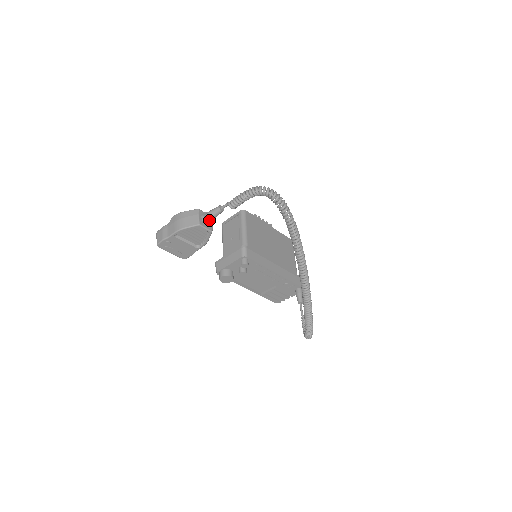
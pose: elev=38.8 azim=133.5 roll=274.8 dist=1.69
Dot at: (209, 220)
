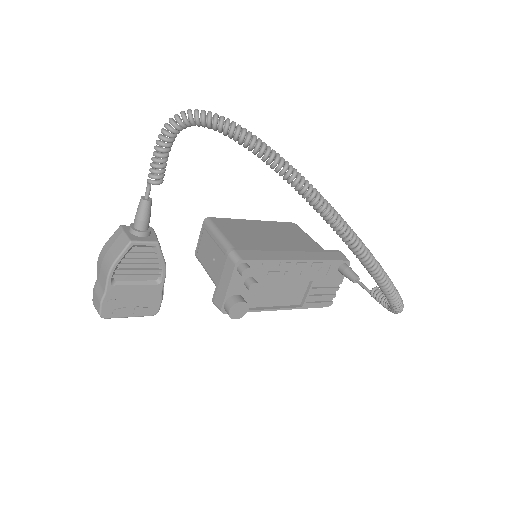
Dot at: (143, 228)
